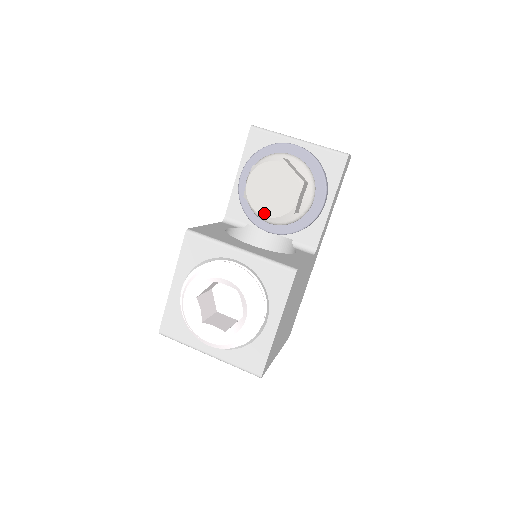
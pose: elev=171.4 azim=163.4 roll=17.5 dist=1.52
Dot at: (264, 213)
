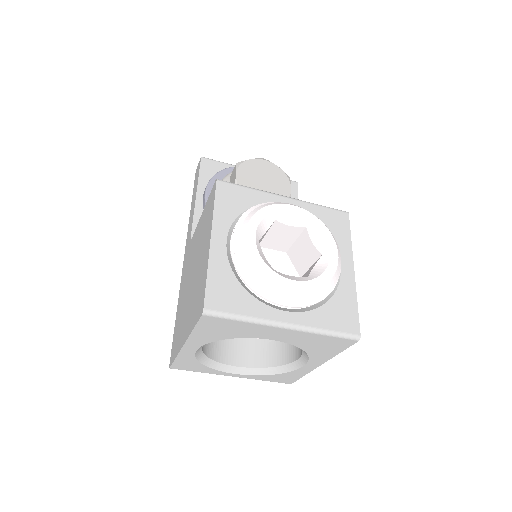
Dot at: occluded
